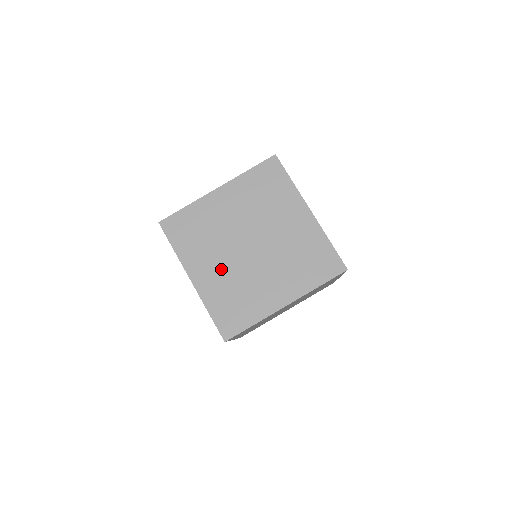
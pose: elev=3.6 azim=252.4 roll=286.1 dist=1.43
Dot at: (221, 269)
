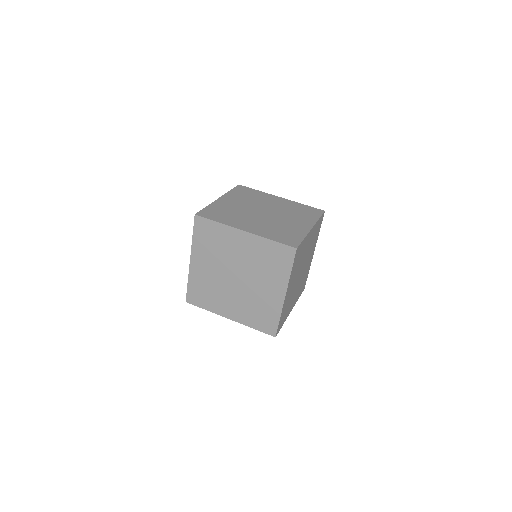
Dot at: (258, 223)
